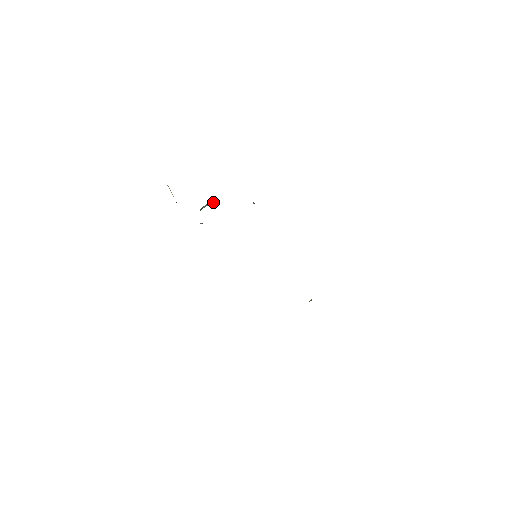
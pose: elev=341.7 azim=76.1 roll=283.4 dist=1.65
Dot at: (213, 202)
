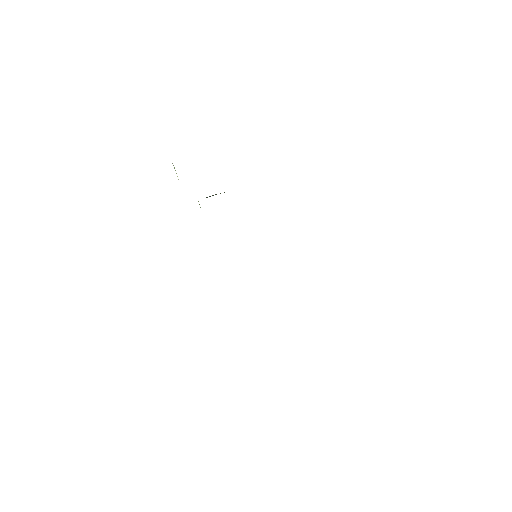
Dot at: occluded
